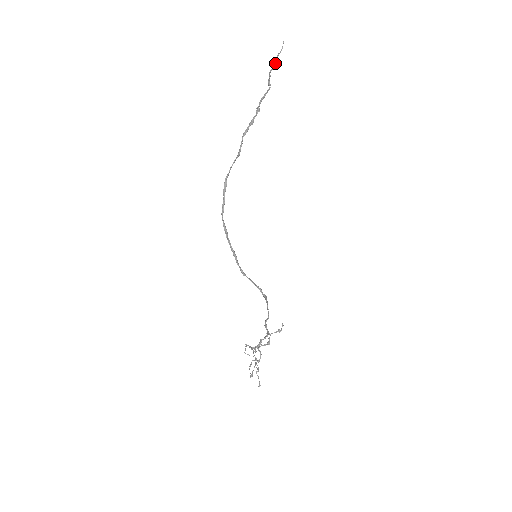
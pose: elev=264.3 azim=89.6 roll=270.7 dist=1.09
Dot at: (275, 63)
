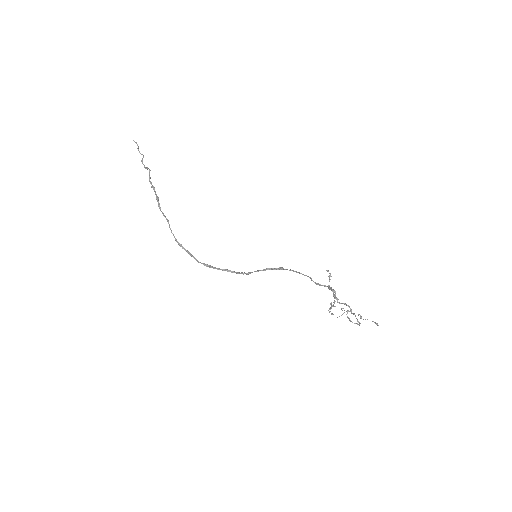
Dot at: occluded
